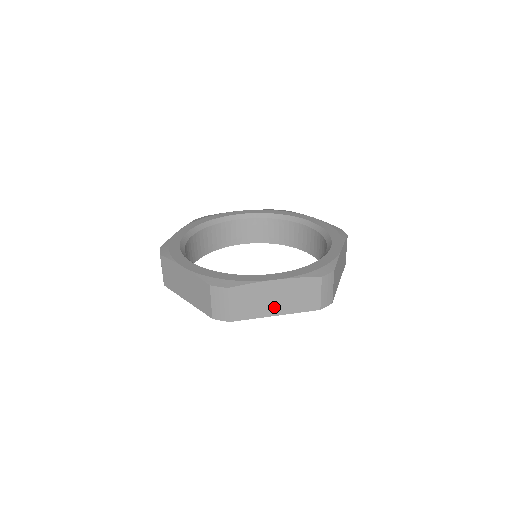
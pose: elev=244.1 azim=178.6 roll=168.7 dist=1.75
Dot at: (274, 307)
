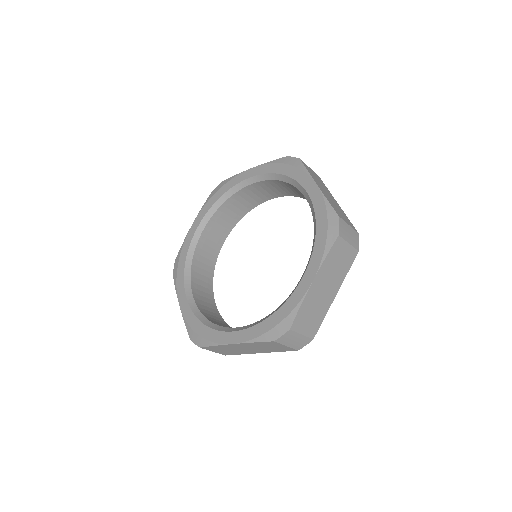
Dot at: (252, 351)
